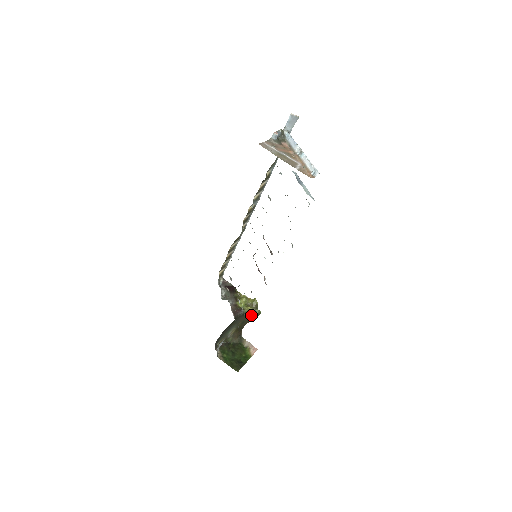
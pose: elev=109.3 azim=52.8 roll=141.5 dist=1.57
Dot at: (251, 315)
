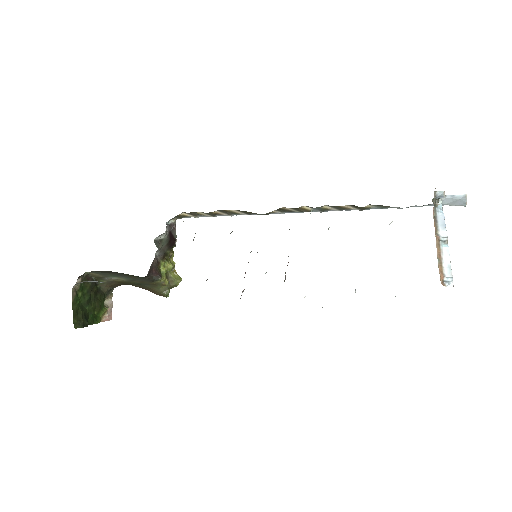
Dot at: (157, 288)
